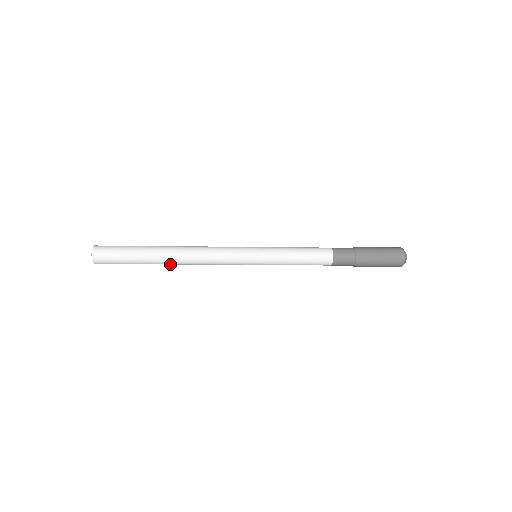
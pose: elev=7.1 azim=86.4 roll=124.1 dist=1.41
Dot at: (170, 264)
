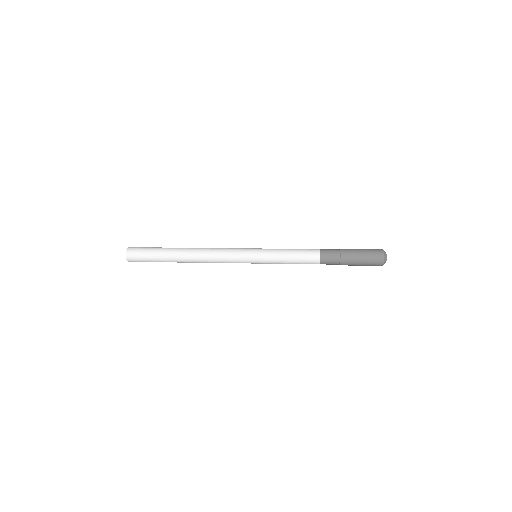
Dot at: (186, 262)
